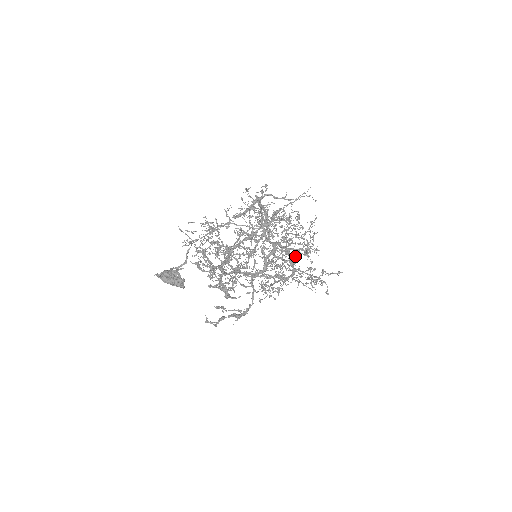
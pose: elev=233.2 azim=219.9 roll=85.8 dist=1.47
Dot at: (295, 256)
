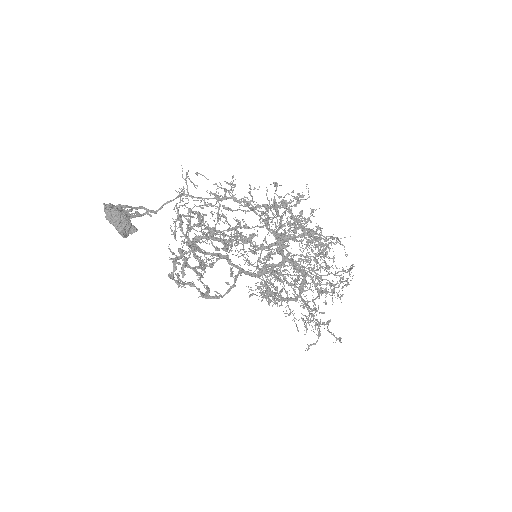
Dot at: occluded
